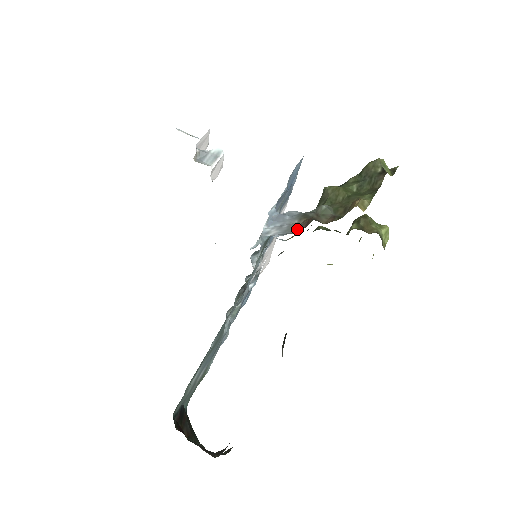
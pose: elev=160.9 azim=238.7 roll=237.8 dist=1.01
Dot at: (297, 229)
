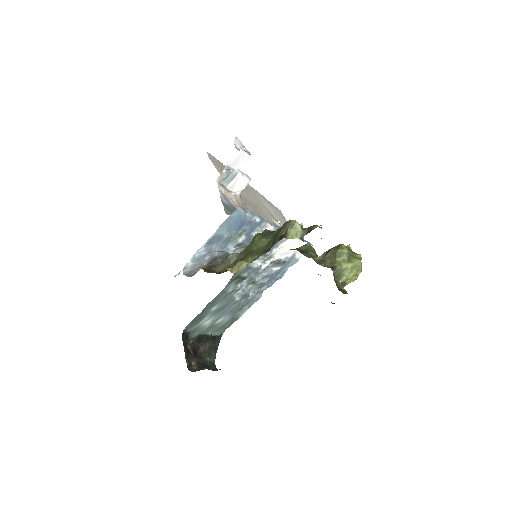
Dot at: (195, 273)
